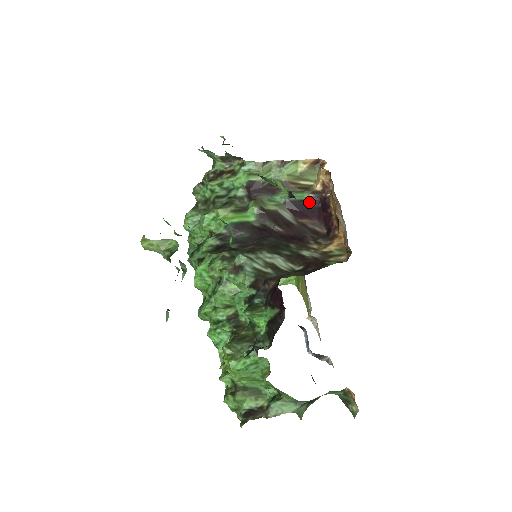
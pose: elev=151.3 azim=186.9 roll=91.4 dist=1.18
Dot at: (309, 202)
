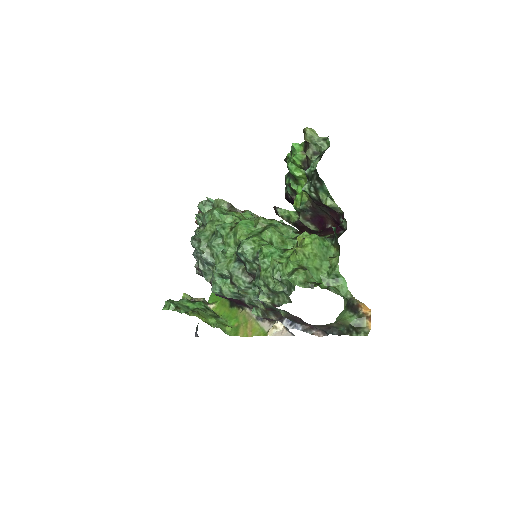
Dot at: occluded
